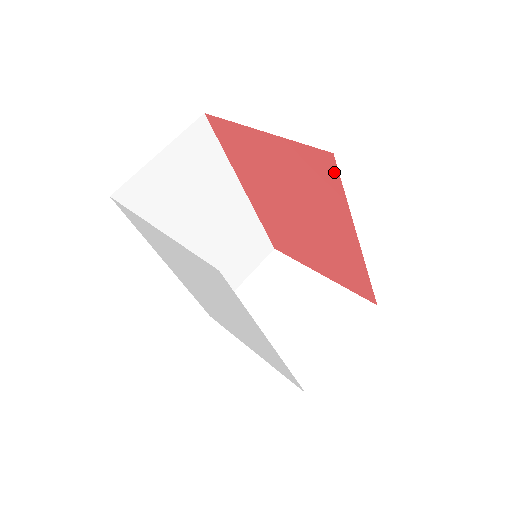
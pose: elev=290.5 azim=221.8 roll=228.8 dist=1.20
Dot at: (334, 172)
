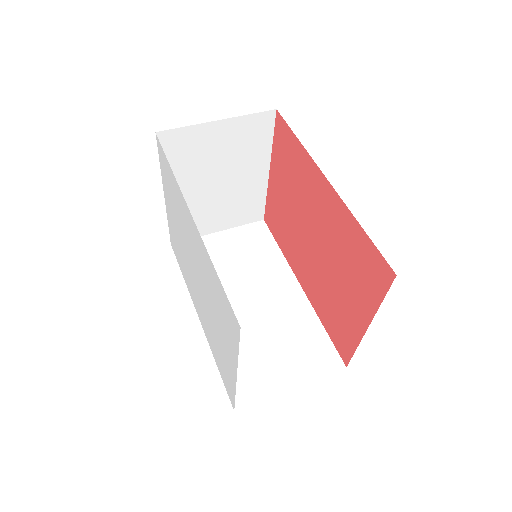
Dot at: (285, 126)
